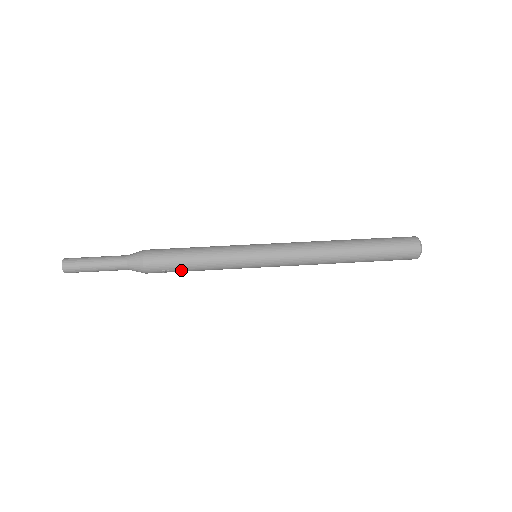
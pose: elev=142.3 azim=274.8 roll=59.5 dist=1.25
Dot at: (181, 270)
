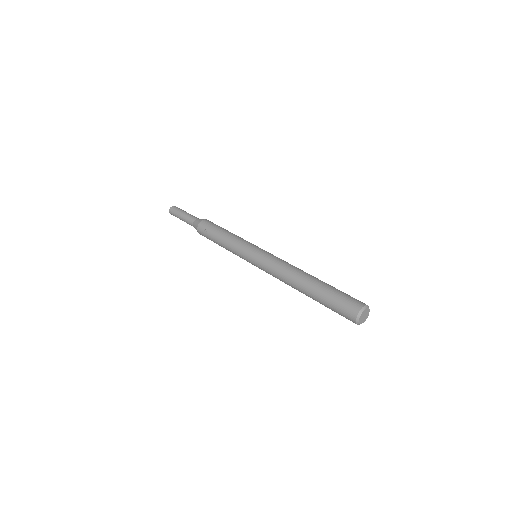
Dot at: (213, 235)
